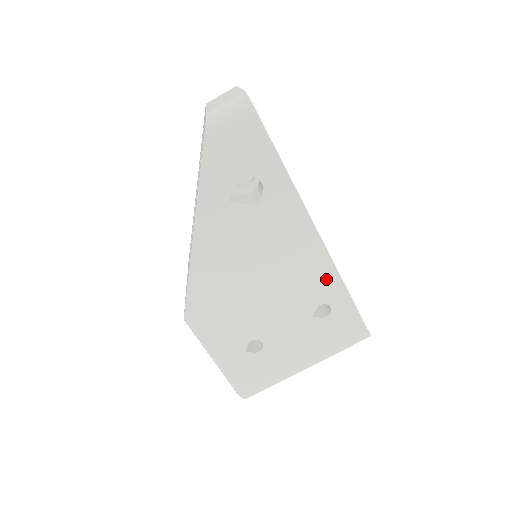
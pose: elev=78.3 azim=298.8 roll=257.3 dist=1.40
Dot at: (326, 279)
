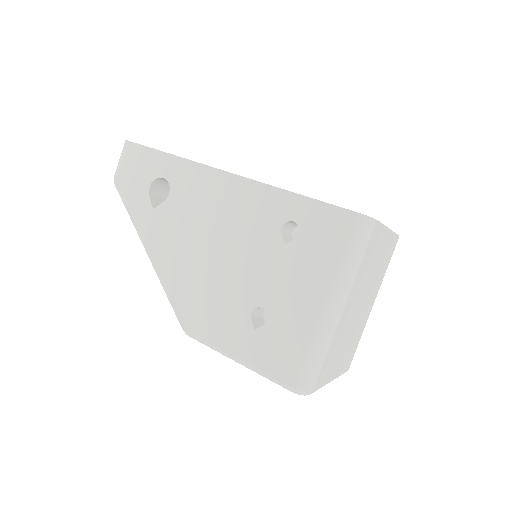
Dot at: (266, 201)
